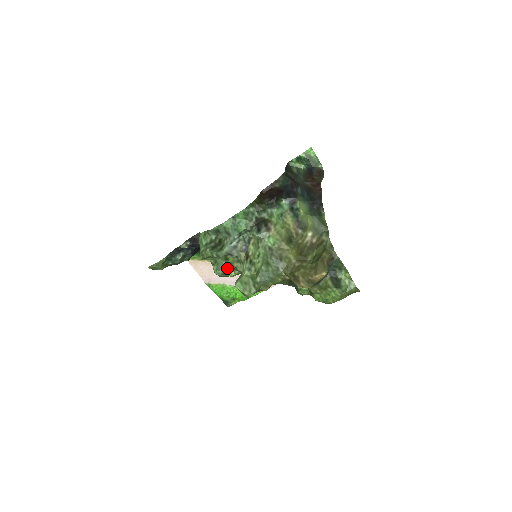
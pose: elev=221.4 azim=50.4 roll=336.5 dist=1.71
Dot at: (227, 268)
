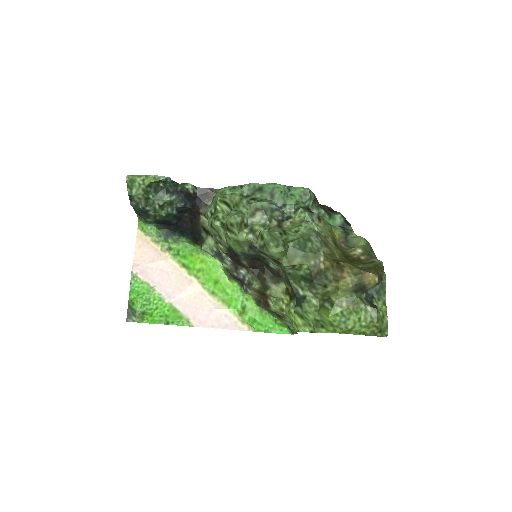
Dot at: (245, 224)
